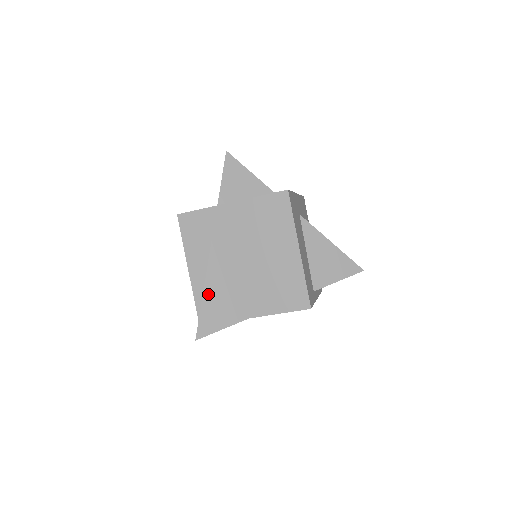
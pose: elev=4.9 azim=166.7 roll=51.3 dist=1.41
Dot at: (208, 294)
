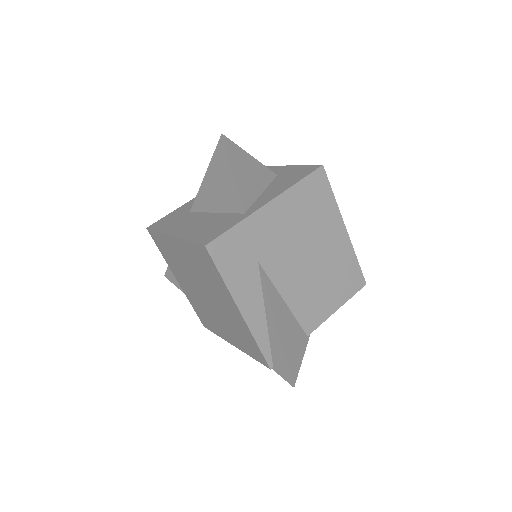
Dot at: (281, 327)
